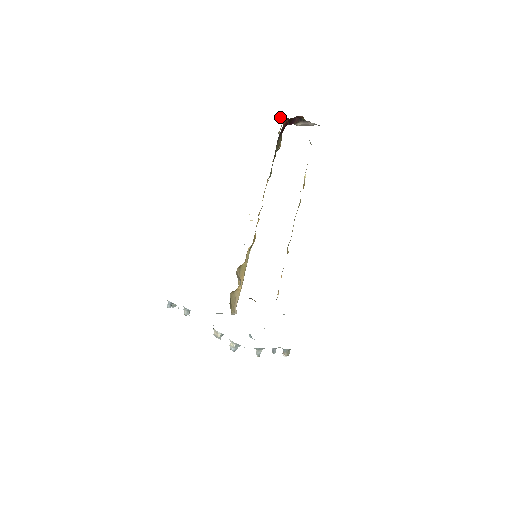
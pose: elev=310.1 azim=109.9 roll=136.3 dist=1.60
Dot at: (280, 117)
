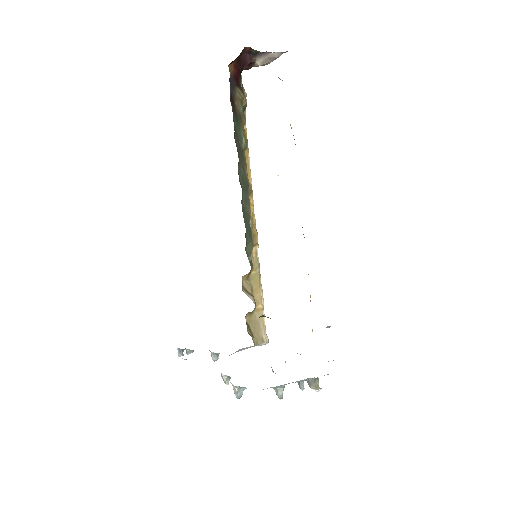
Dot at: occluded
